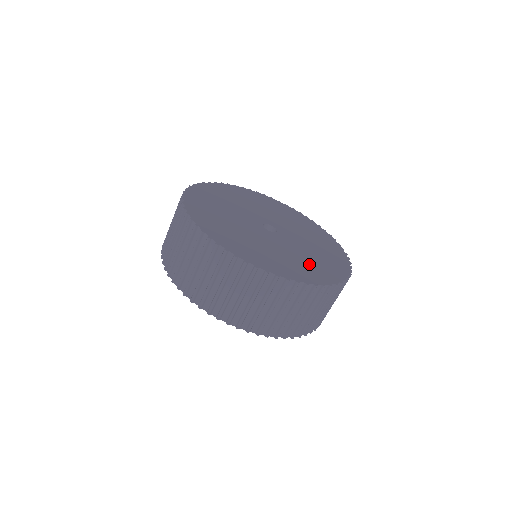
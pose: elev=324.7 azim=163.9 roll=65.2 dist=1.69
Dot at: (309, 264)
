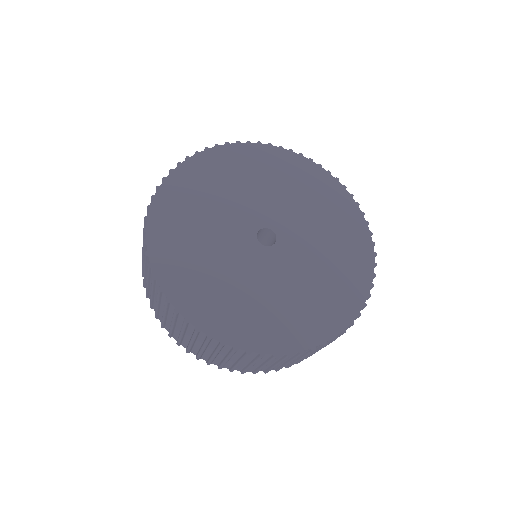
Dot at: (290, 311)
